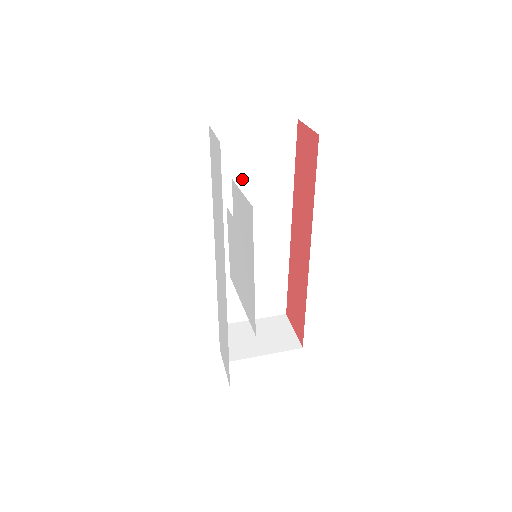
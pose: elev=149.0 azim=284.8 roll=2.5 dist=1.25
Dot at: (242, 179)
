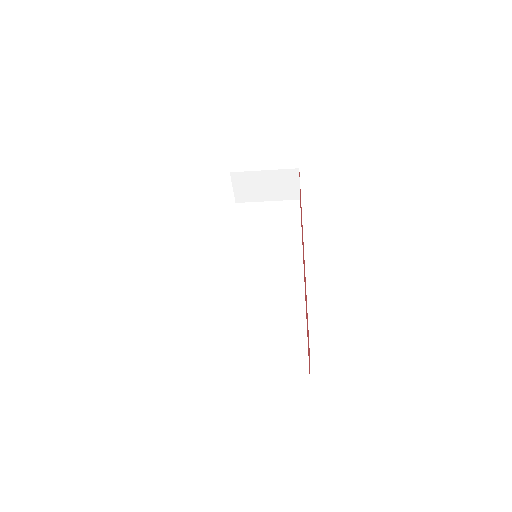
Dot at: (258, 235)
